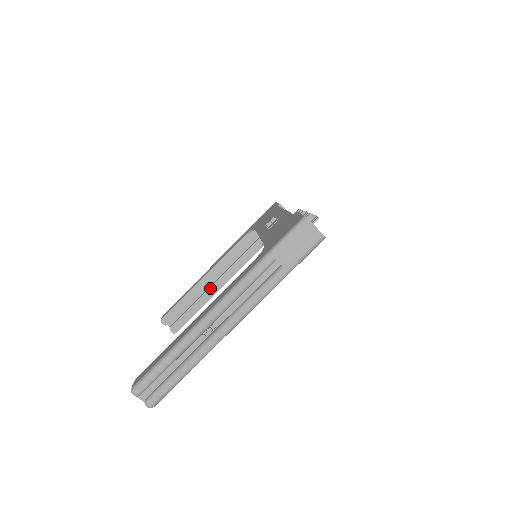
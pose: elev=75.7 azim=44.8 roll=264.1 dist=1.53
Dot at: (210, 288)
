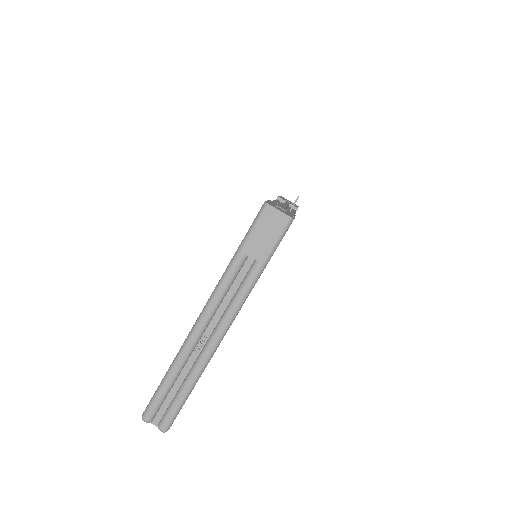
Dot at: occluded
